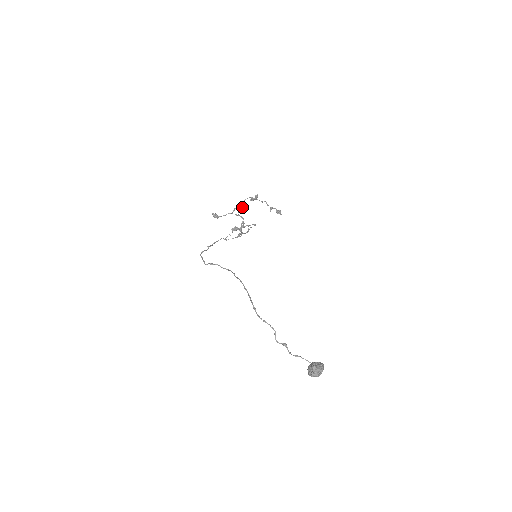
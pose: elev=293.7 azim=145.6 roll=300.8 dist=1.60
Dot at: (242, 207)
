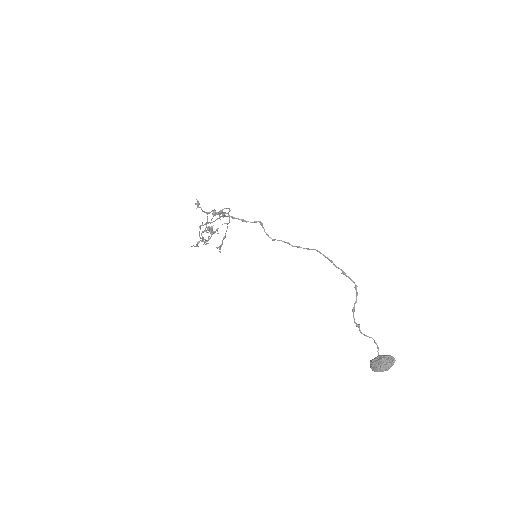
Dot at: (220, 213)
